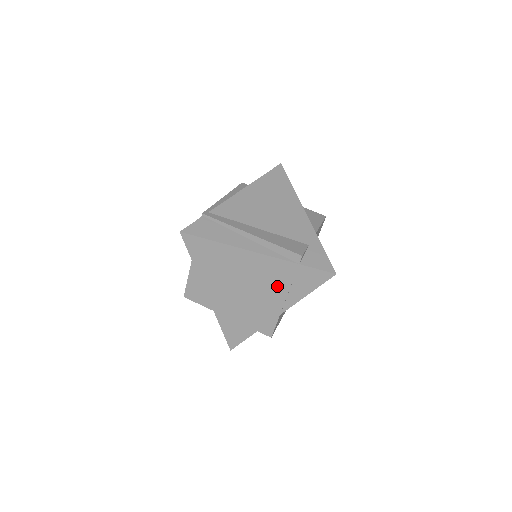
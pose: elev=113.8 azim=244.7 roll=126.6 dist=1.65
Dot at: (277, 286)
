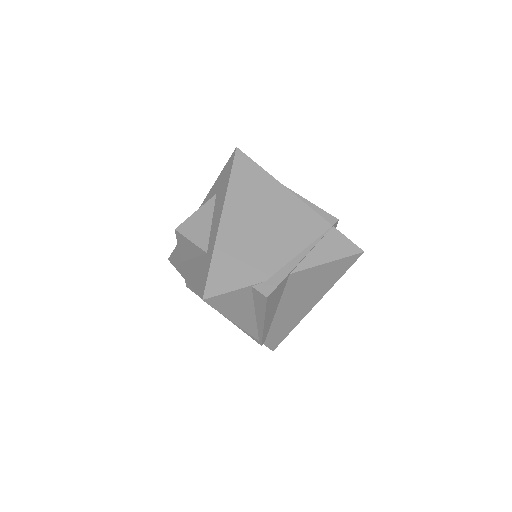
Dot at: (302, 239)
